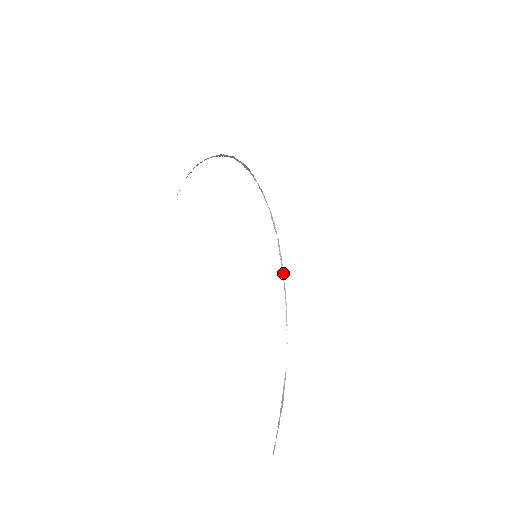
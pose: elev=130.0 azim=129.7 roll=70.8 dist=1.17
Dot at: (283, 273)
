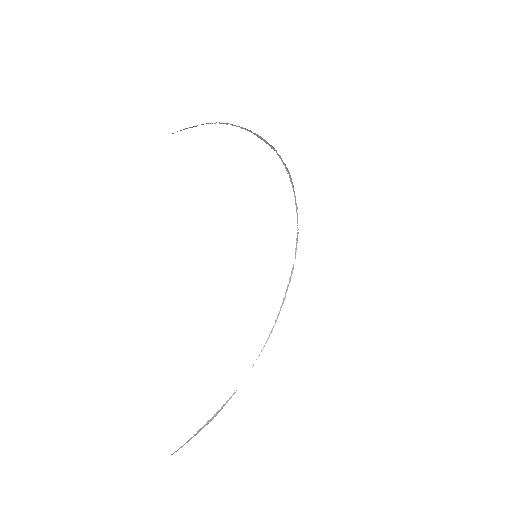
Dot at: (284, 300)
